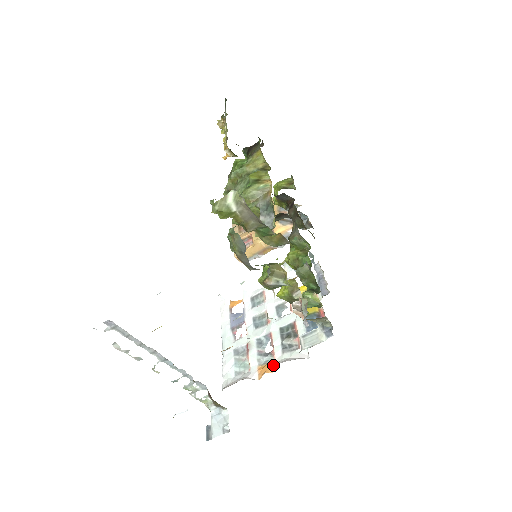
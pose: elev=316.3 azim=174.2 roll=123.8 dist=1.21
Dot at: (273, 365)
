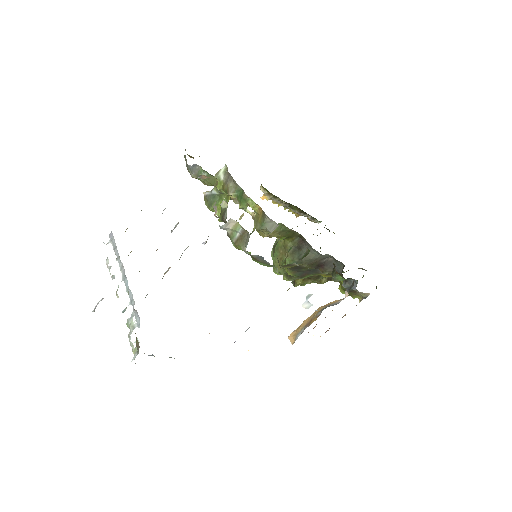
Dot at: occluded
